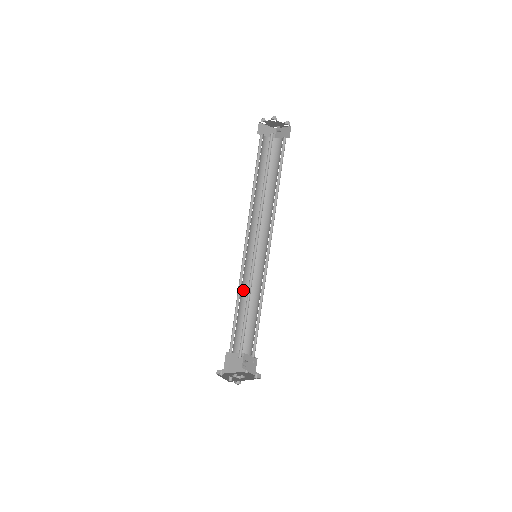
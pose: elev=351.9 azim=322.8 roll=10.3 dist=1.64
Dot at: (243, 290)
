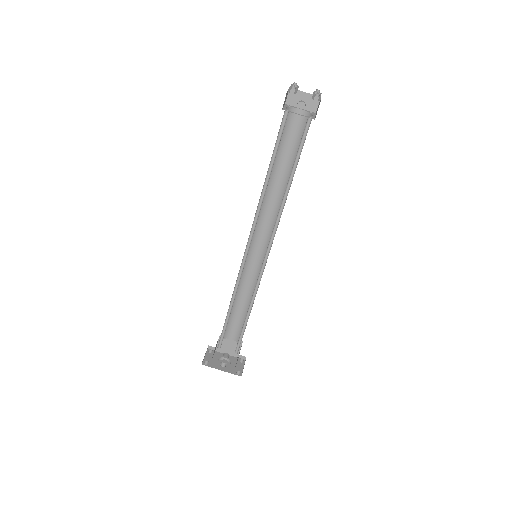
Dot at: (245, 284)
